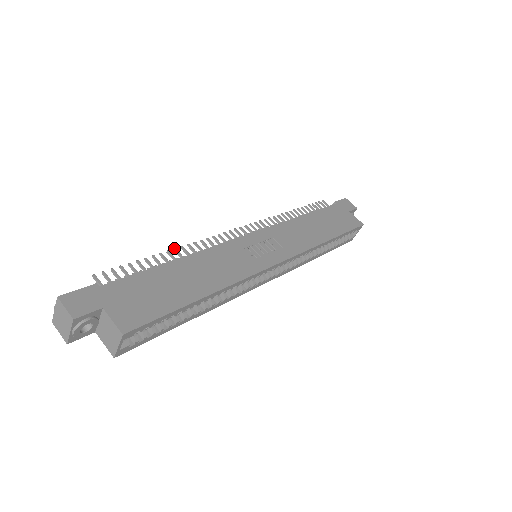
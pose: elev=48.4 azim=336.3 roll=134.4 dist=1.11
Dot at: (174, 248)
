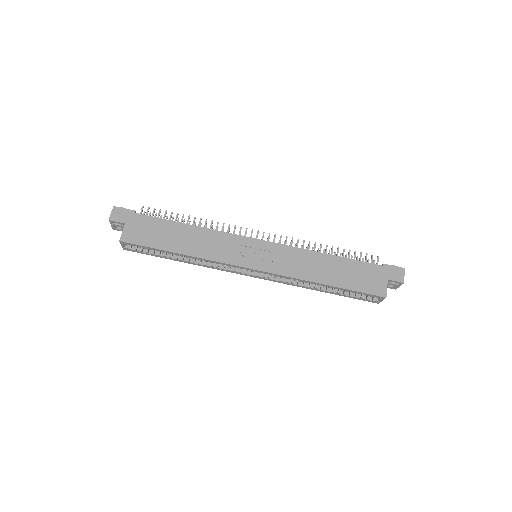
Dot at: (200, 218)
